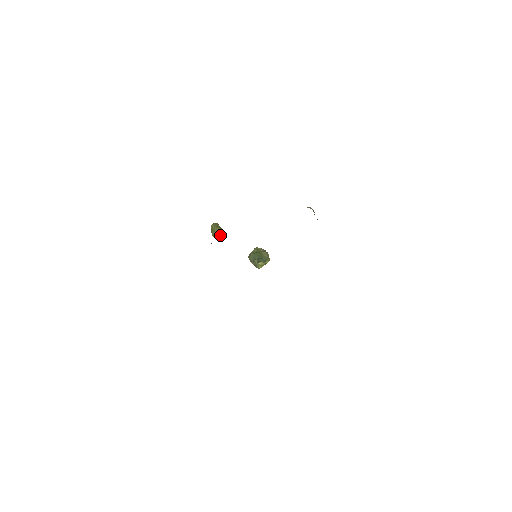
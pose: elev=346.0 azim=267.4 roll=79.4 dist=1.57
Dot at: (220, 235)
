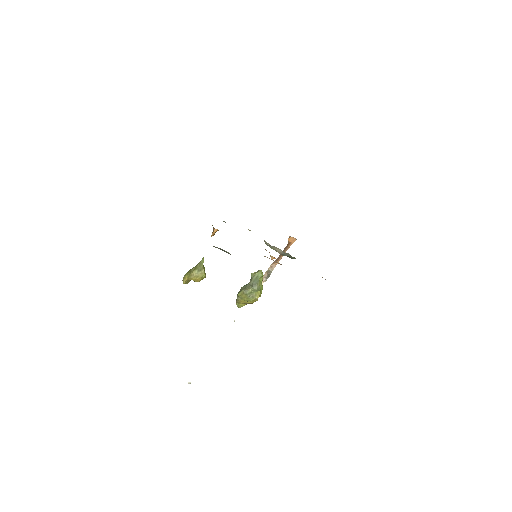
Dot at: (203, 266)
